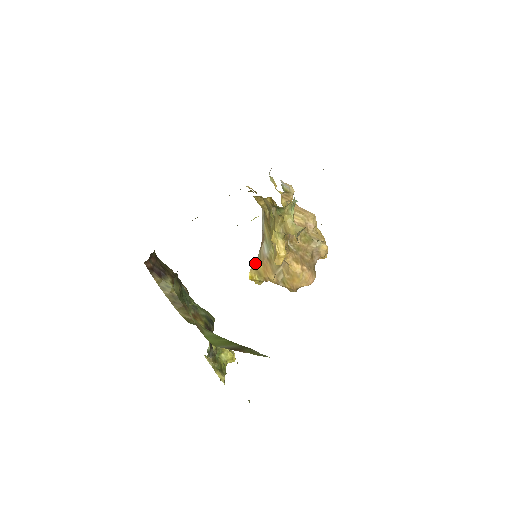
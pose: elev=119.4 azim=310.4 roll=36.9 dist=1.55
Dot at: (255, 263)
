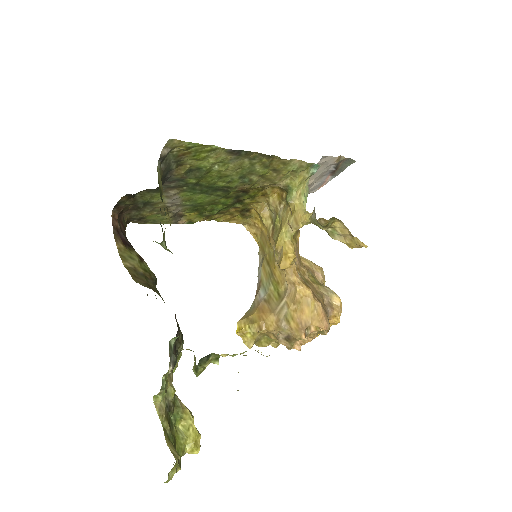
Dot at: (246, 314)
